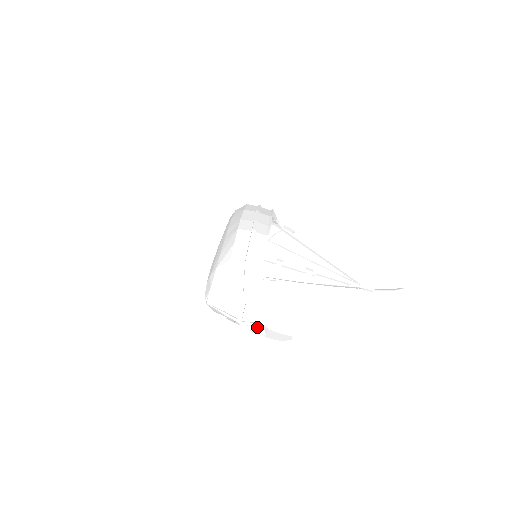
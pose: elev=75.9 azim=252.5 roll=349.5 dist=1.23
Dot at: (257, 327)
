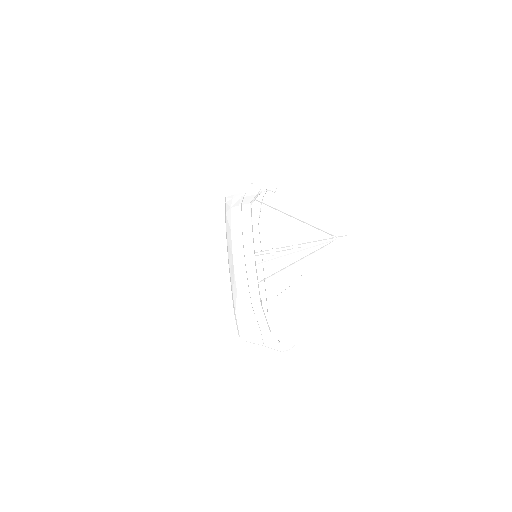
Dot at: (274, 346)
